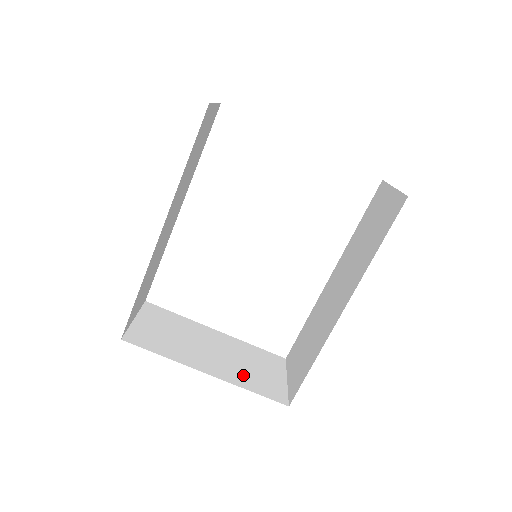
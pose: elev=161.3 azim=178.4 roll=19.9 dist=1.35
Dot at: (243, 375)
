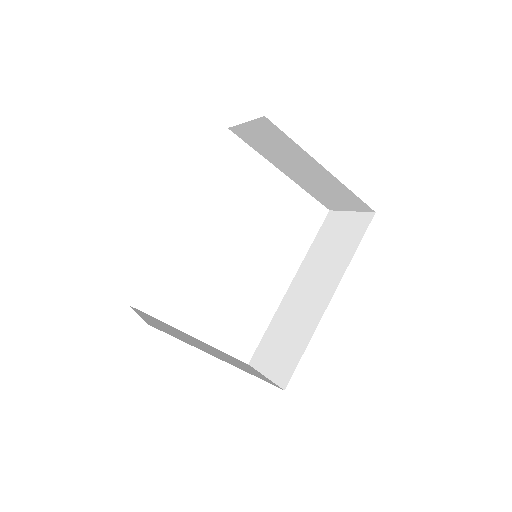
Dot at: (241, 367)
